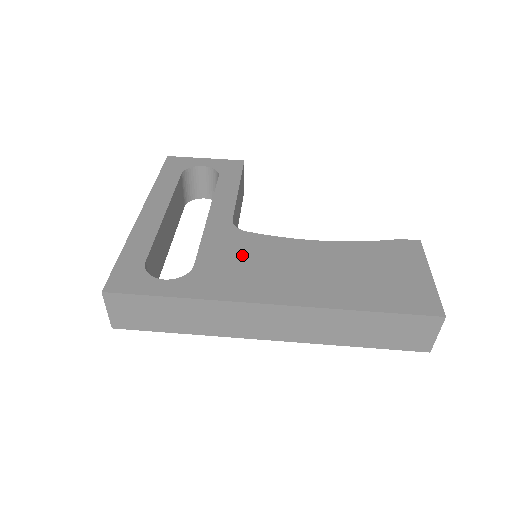
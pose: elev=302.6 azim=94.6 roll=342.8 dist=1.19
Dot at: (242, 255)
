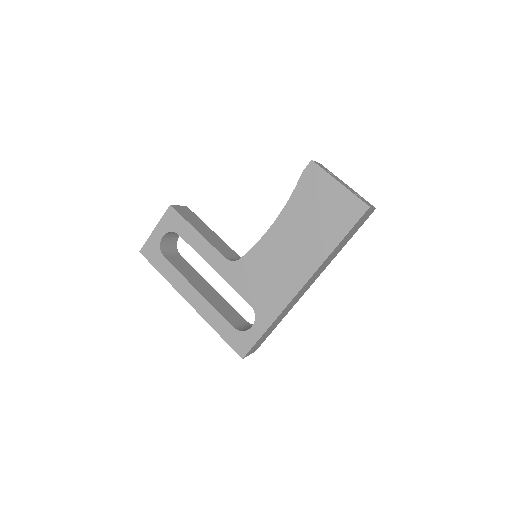
Dot at: (258, 276)
